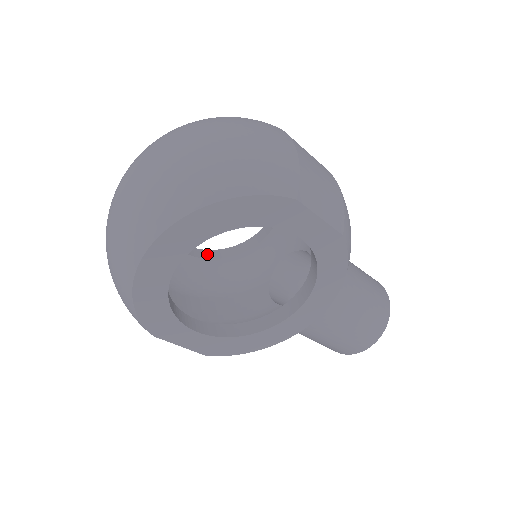
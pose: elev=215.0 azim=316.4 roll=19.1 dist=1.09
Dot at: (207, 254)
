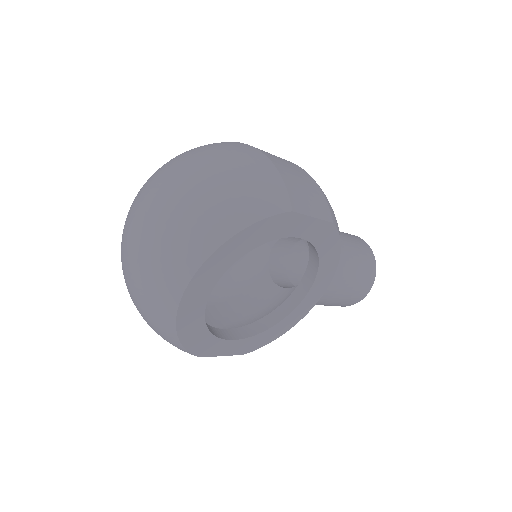
Dot at: occluded
